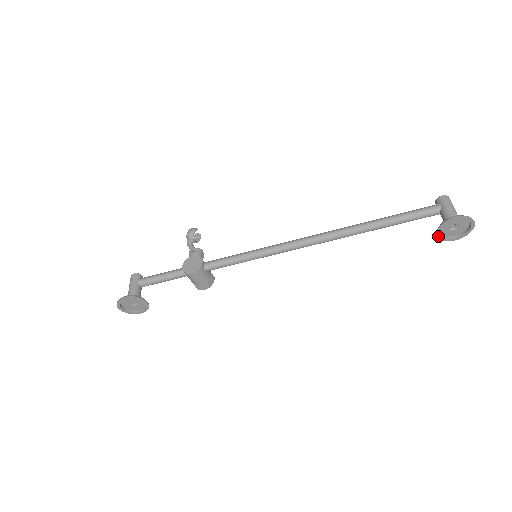
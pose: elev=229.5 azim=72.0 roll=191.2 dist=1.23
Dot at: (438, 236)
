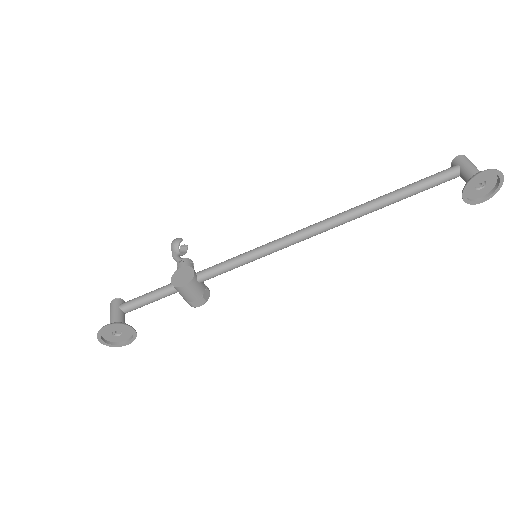
Dot at: (464, 199)
